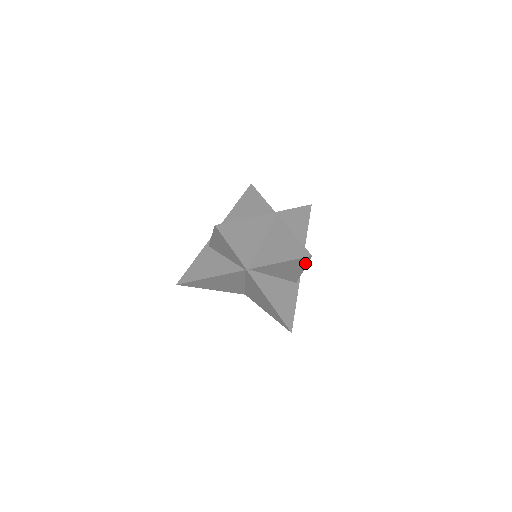
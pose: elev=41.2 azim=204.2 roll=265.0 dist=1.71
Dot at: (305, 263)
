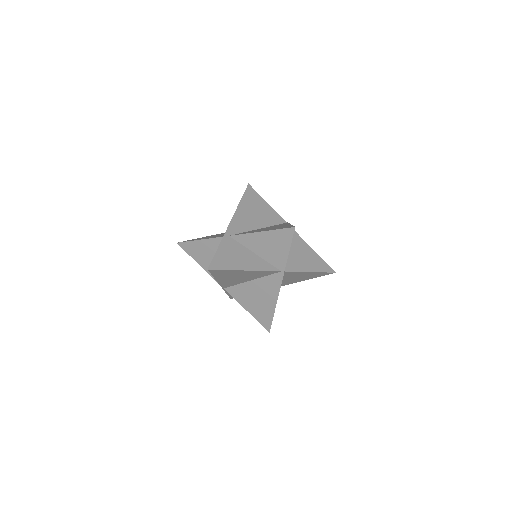
Dot at: (319, 276)
